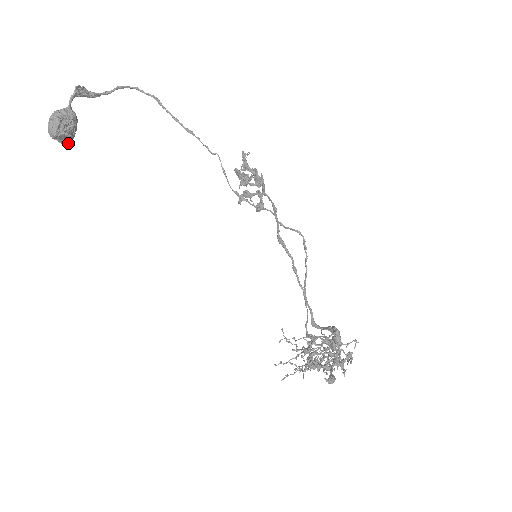
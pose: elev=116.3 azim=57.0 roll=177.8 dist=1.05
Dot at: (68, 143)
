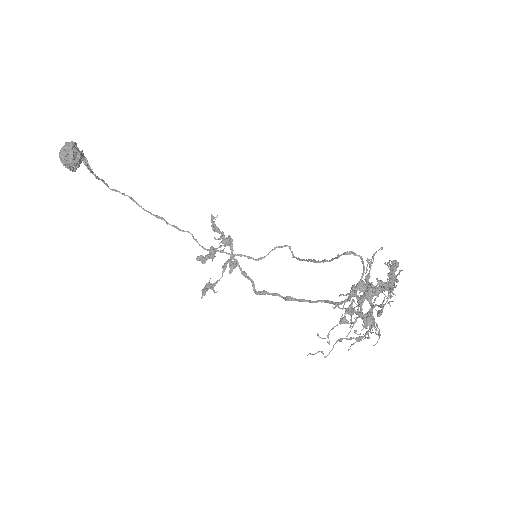
Dot at: (76, 162)
